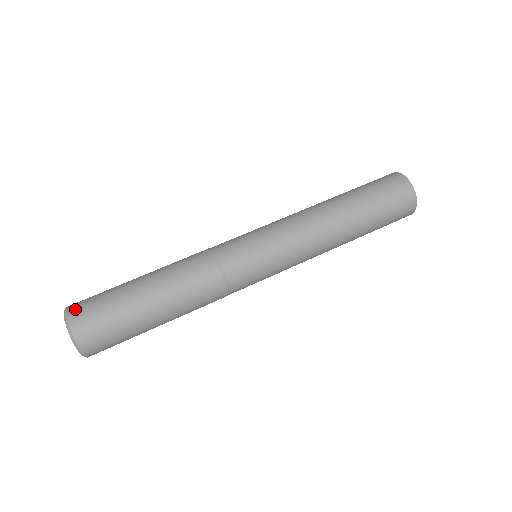
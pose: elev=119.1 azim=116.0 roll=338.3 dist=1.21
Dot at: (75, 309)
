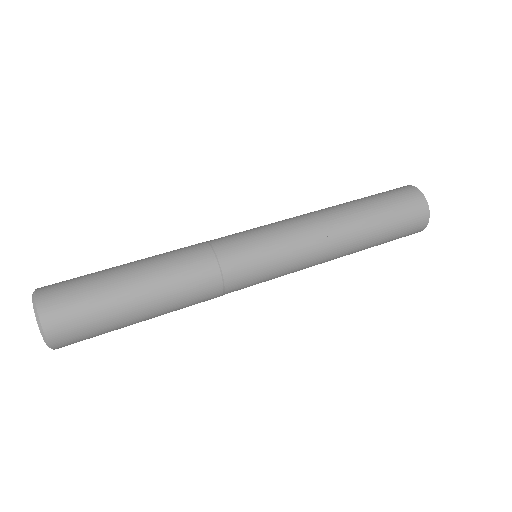
Dot at: (50, 310)
